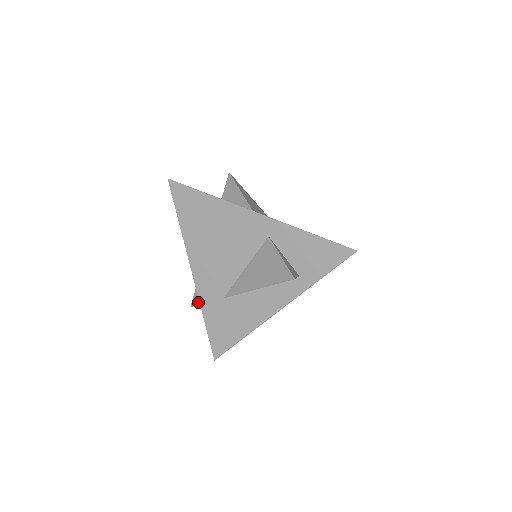
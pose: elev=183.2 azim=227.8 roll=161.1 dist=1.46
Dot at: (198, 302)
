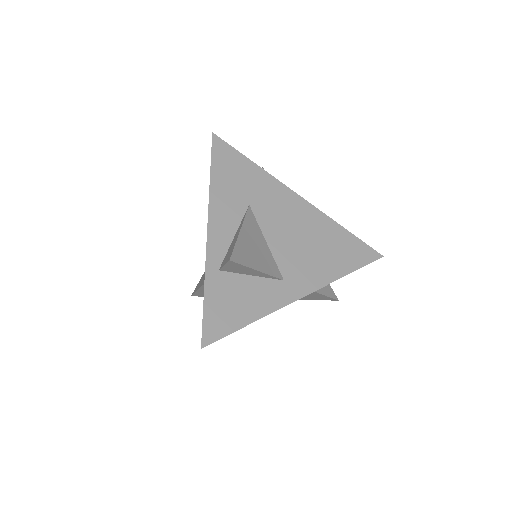
Dot at: (203, 296)
